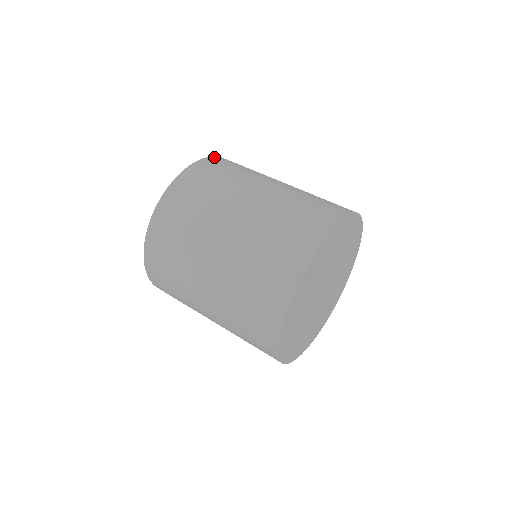
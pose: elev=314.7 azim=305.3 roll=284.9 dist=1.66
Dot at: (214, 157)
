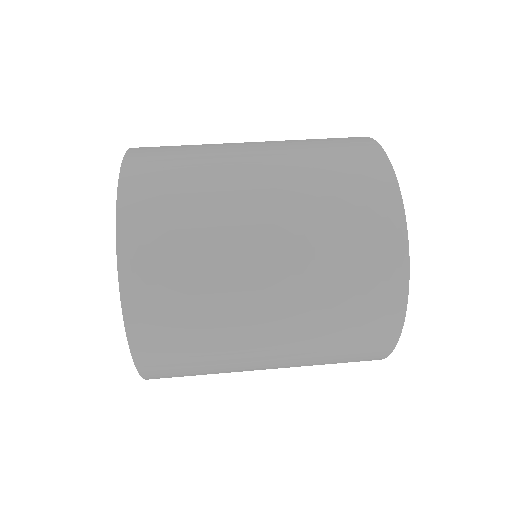
Dot at: occluded
